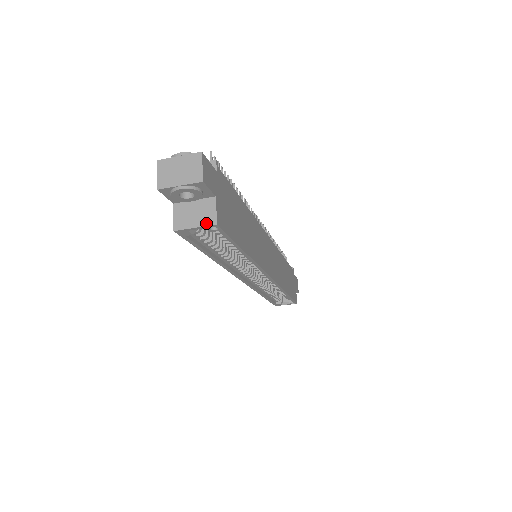
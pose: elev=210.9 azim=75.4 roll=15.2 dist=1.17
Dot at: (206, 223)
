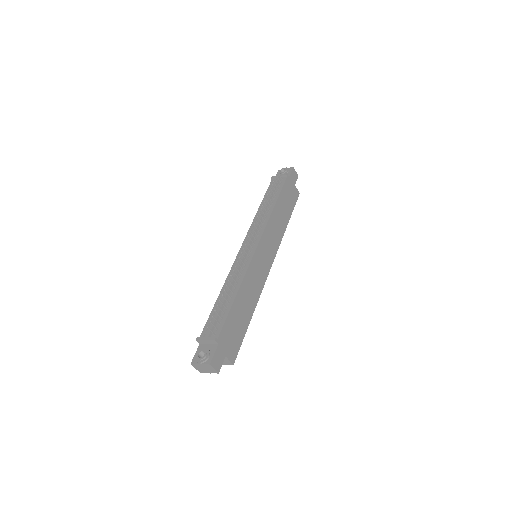
Dot at: (228, 364)
